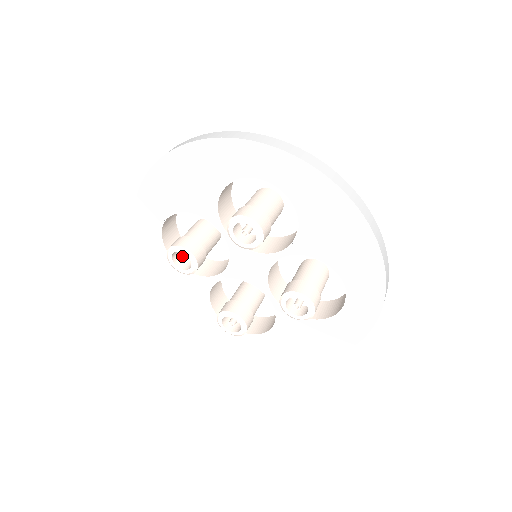
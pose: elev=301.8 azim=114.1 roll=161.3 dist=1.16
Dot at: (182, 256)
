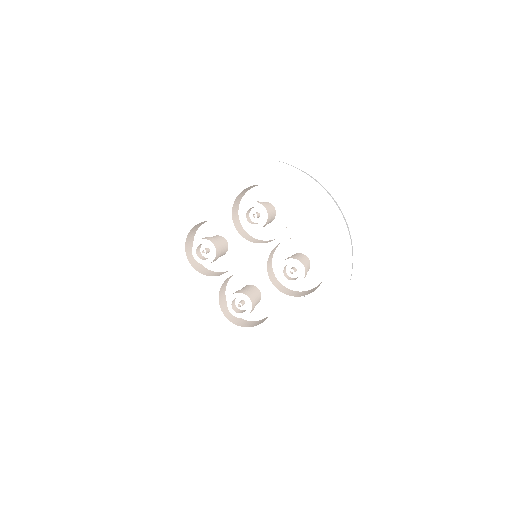
Dot at: (204, 249)
